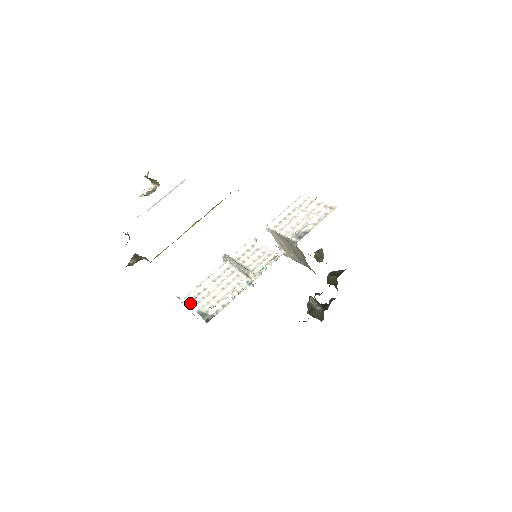
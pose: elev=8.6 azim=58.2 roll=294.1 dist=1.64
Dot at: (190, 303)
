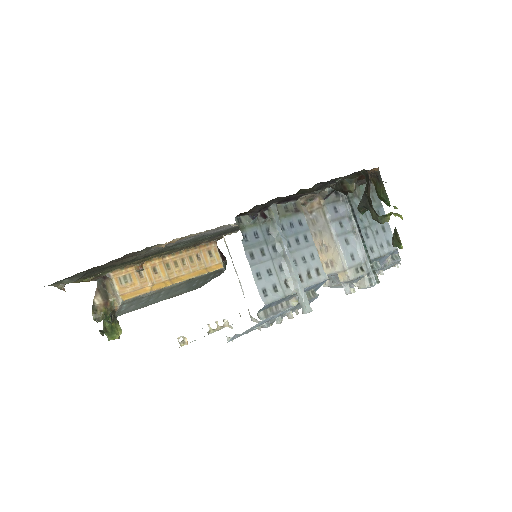
Dot at: occluded
